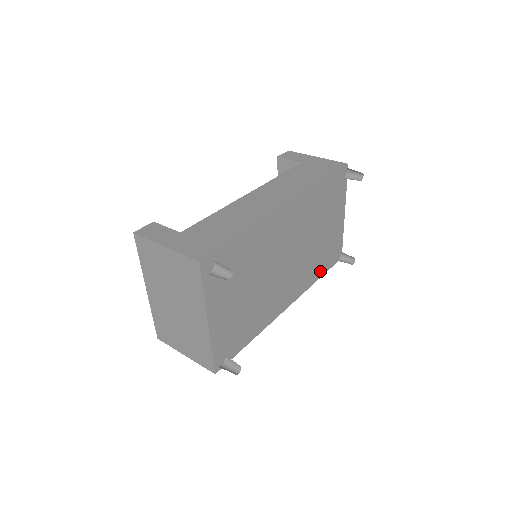
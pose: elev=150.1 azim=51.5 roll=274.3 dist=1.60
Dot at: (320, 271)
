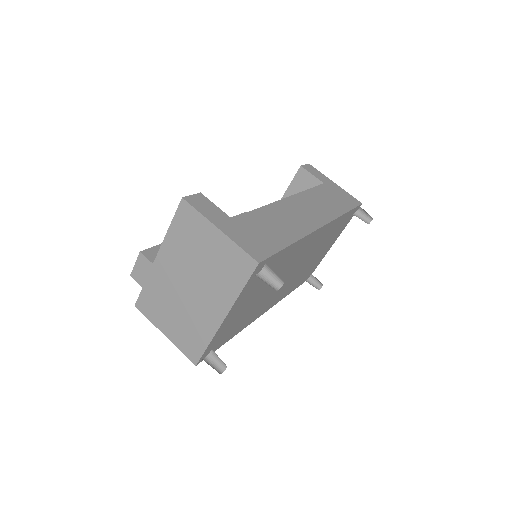
Dot at: (294, 287)
